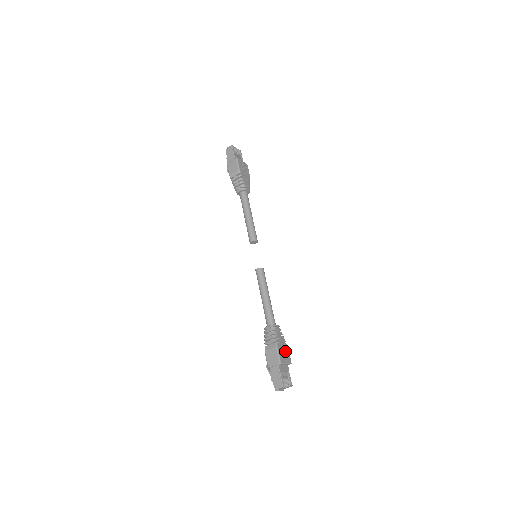
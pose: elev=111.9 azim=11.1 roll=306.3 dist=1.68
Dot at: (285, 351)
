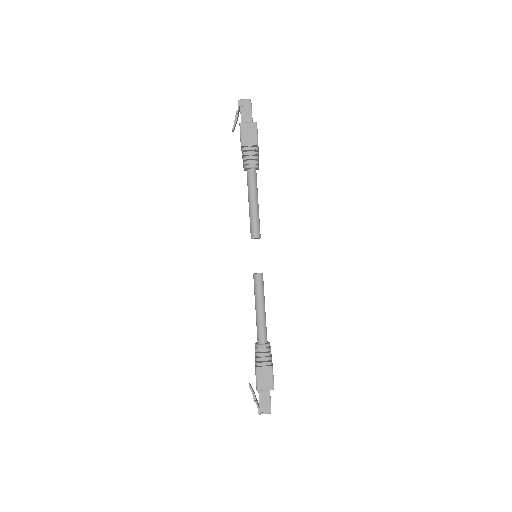
Dot at: occluded
